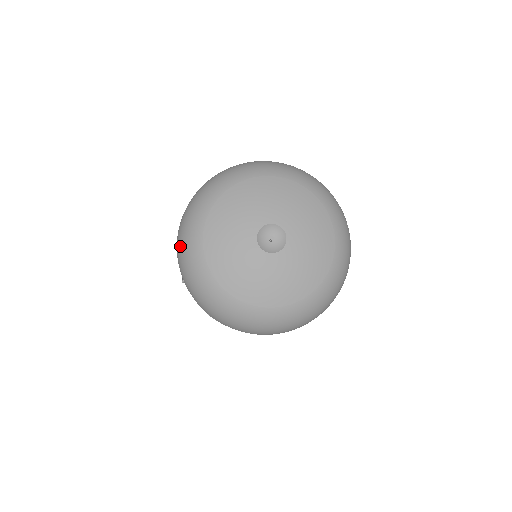
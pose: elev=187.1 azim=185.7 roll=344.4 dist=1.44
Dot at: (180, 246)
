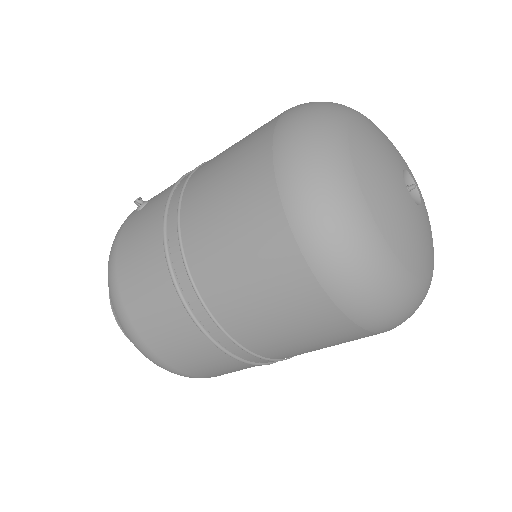
Dot at: (310, 102)
